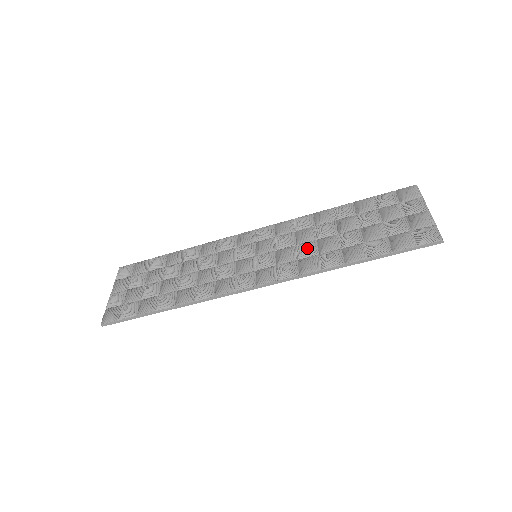
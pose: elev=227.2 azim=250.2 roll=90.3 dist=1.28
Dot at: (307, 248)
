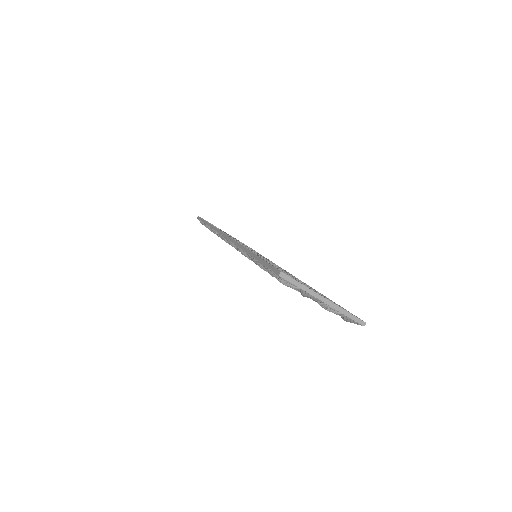
Dot at: occluded
